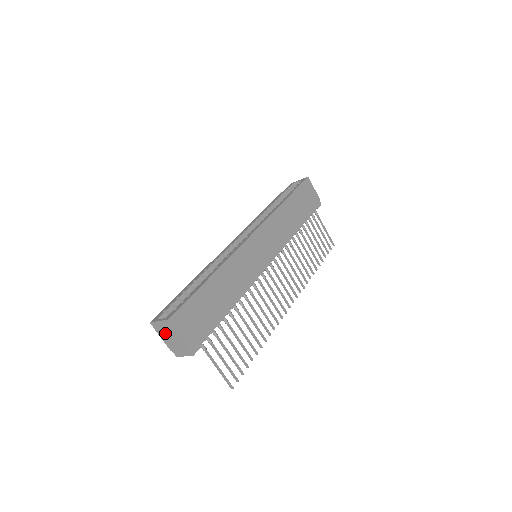
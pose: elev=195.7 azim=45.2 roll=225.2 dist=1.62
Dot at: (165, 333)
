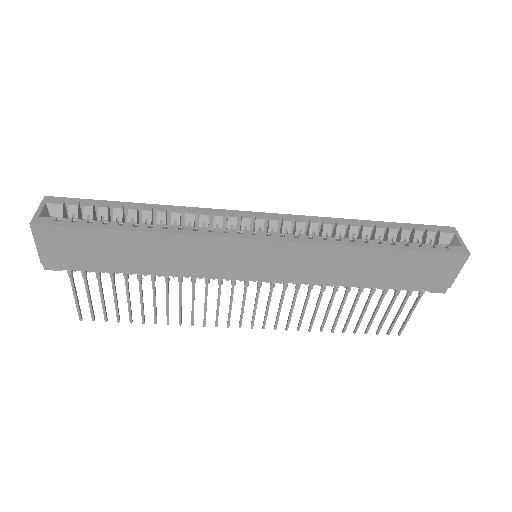
Dot at: occluded
